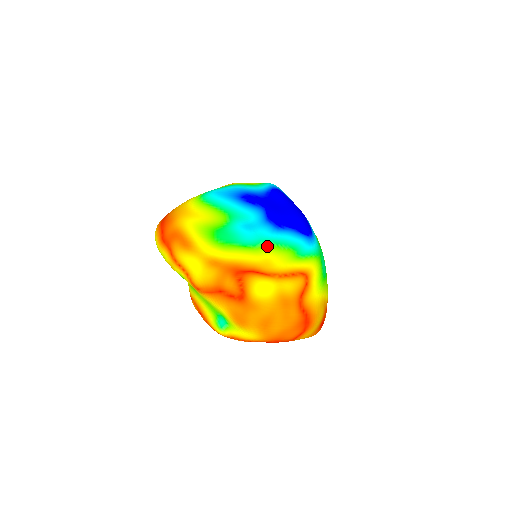
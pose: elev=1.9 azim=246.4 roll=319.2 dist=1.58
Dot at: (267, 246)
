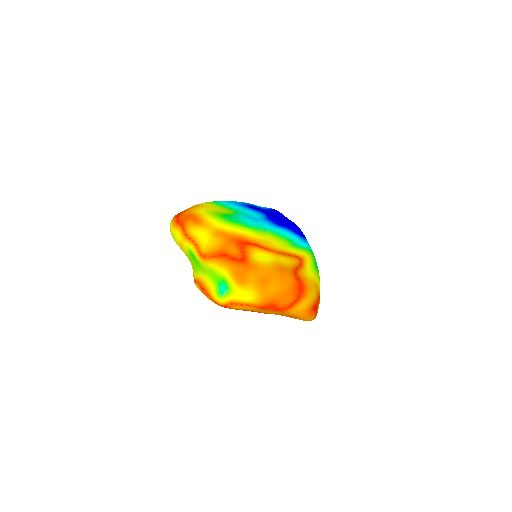
Dot at: (267, 233)
